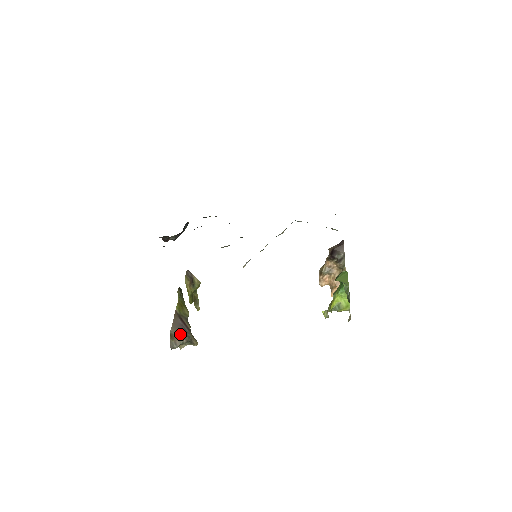
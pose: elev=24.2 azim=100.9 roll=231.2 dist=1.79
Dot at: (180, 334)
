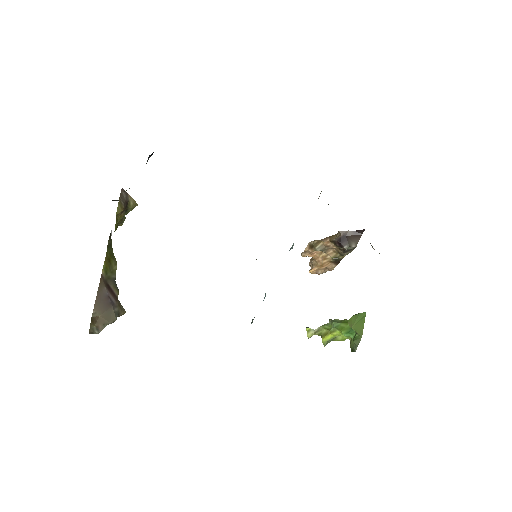
Dot at: (105, 313)
